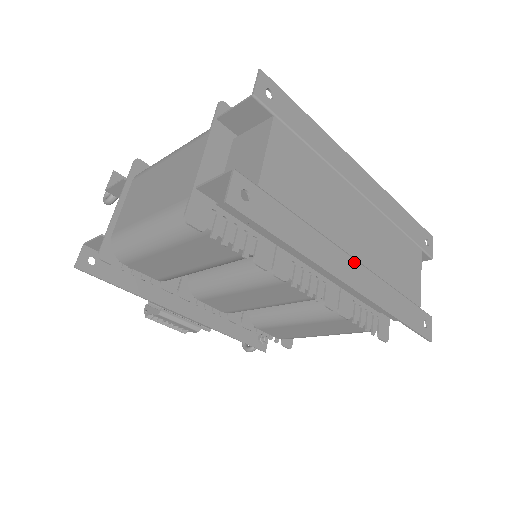
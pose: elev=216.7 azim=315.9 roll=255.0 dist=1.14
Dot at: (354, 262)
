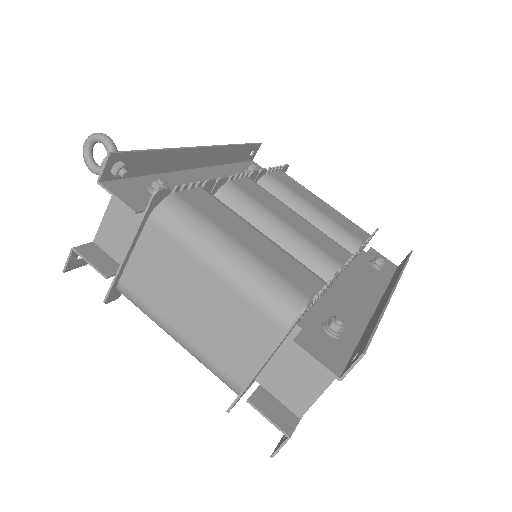
Dot at: occluded
